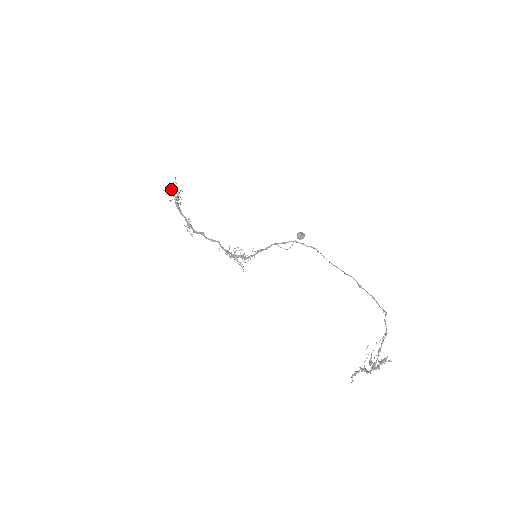
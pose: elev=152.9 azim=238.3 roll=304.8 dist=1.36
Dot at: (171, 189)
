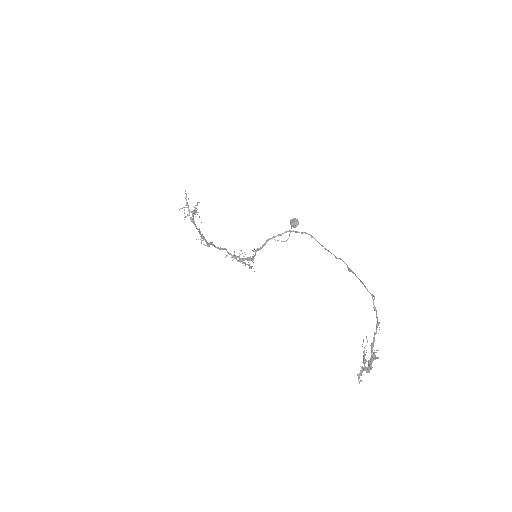
Dot at: (186, 205)
